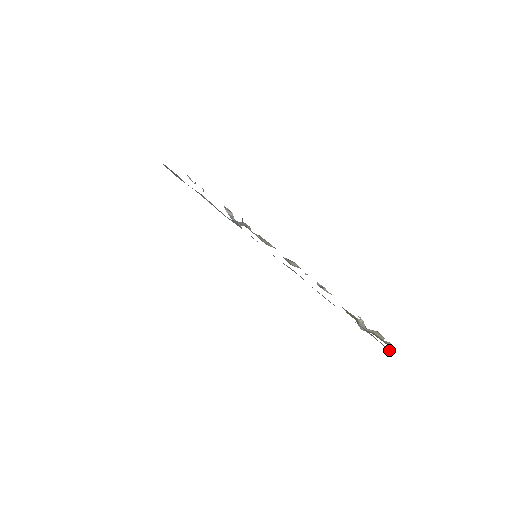
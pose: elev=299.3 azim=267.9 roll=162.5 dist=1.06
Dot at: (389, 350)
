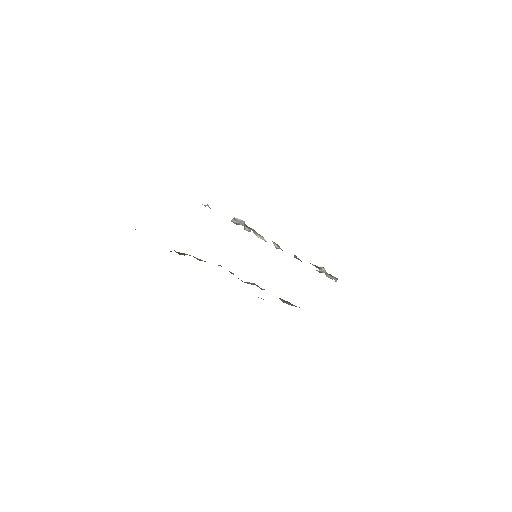
Dot at: occluded
